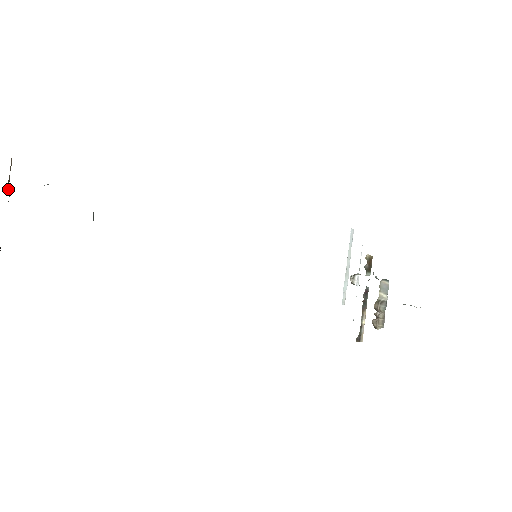
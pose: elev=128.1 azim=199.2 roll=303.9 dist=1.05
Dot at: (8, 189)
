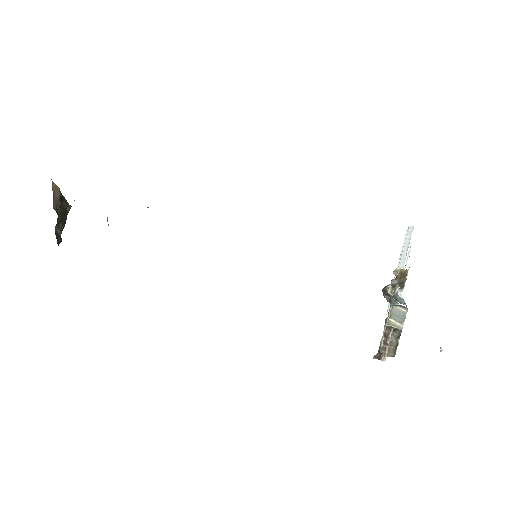
Dot at: (59, 202)
